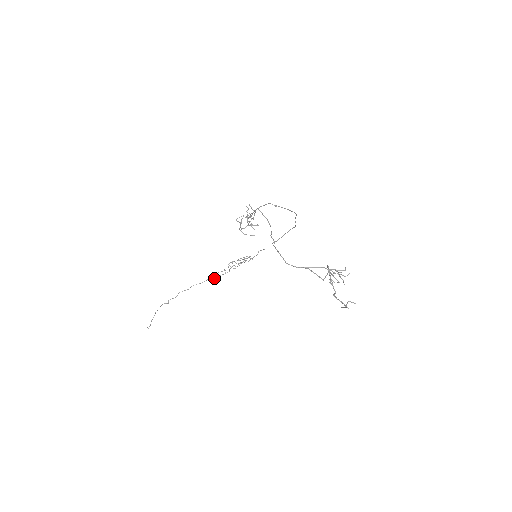
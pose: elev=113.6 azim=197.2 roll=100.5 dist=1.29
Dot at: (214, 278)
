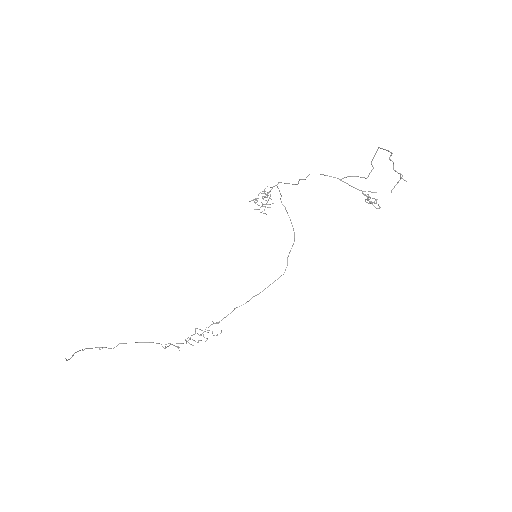
Dot at: (166, 347)
